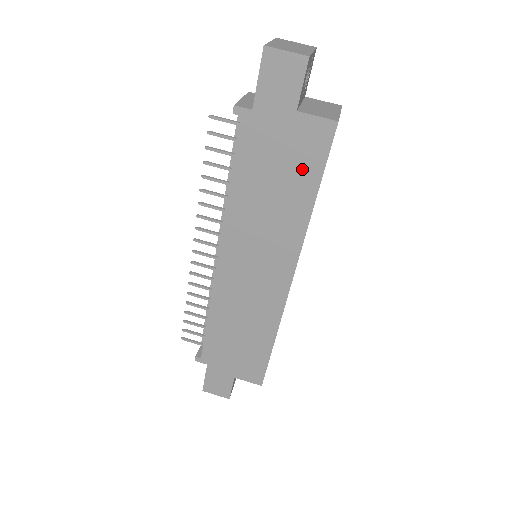
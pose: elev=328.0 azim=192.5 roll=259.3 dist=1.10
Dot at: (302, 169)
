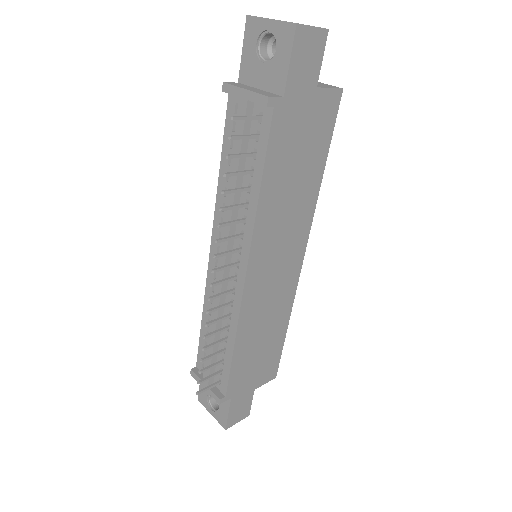
Dot at: (317, 144)
